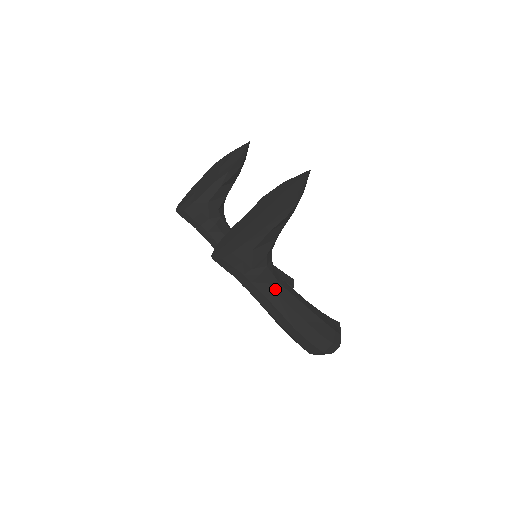
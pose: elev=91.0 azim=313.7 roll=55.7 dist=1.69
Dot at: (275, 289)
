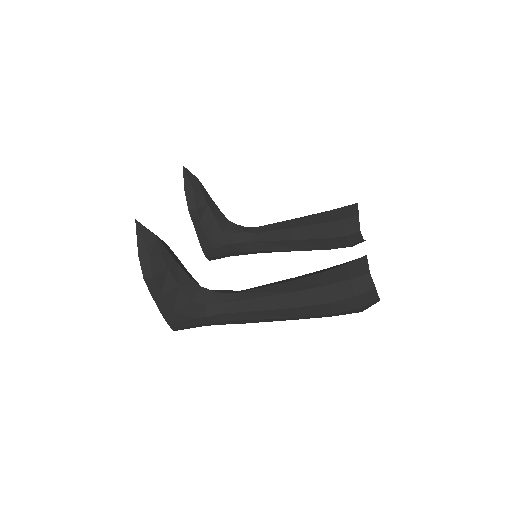
Dot at: (236, 310)
